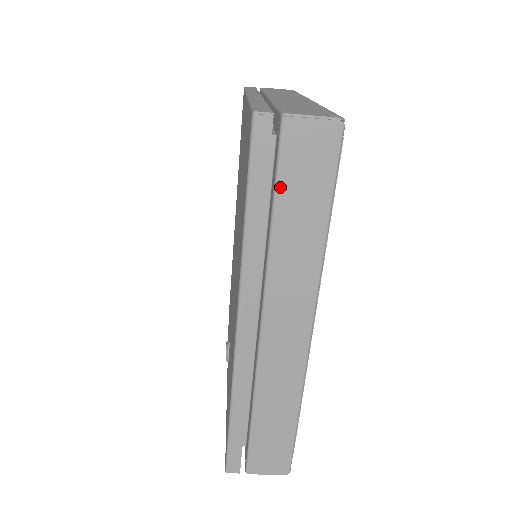
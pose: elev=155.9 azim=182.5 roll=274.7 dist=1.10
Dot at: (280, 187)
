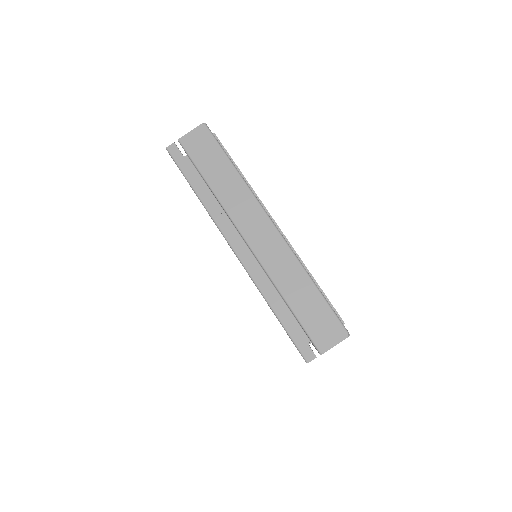
Dot at: (199, 167)
